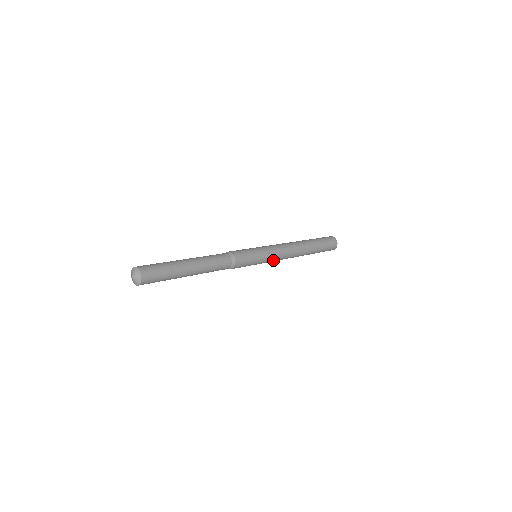
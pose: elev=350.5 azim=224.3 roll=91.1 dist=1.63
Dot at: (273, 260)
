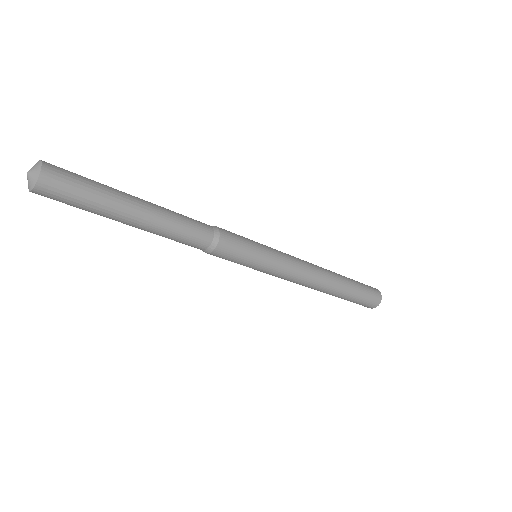
Dot at: (276, 275)
